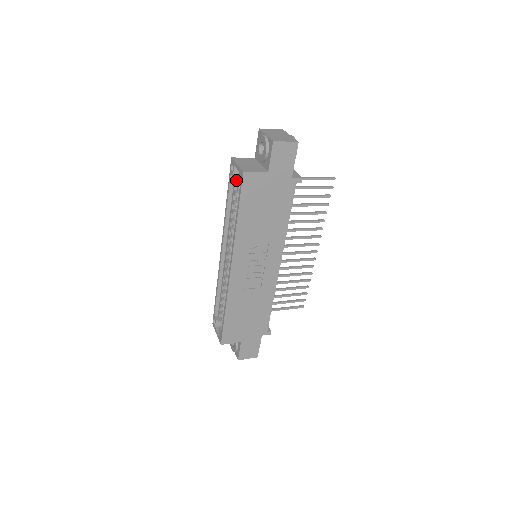
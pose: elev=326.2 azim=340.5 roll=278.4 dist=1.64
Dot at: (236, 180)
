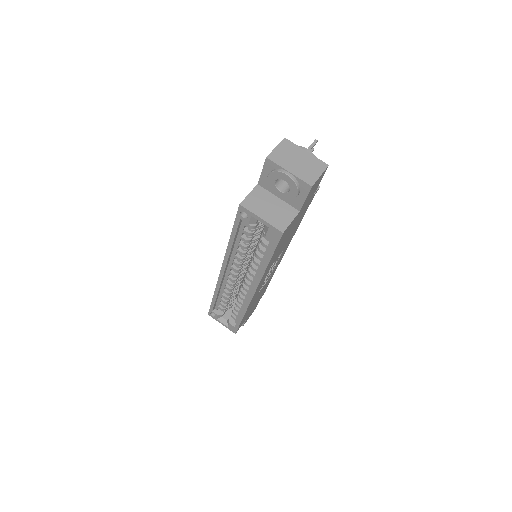
Dot at: occluded
